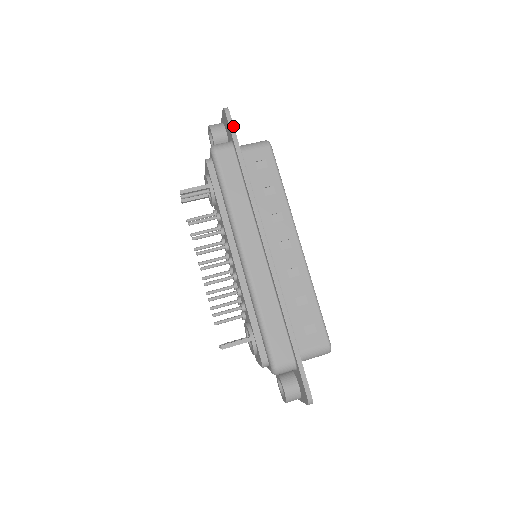
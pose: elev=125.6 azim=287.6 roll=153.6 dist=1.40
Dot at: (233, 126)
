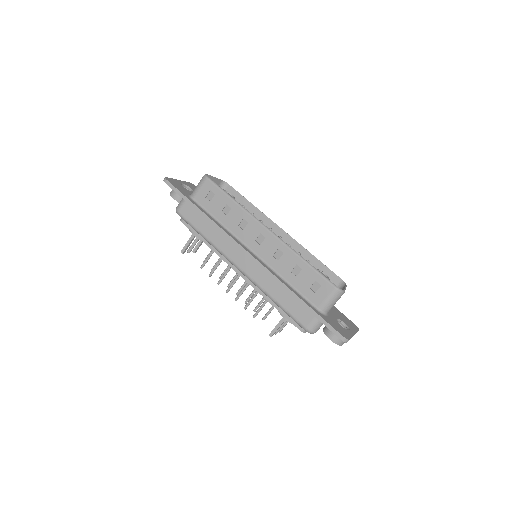
Dot at: (175, 188)
